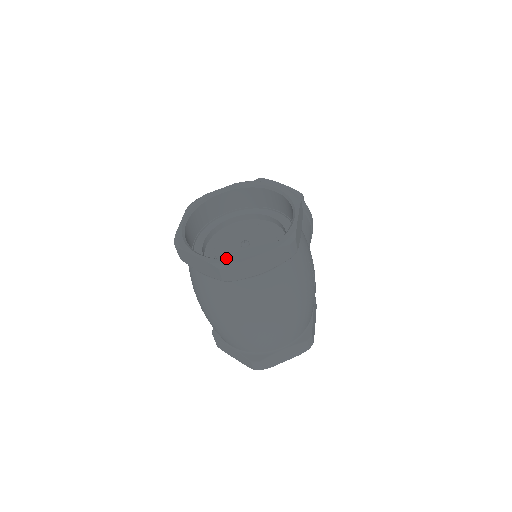
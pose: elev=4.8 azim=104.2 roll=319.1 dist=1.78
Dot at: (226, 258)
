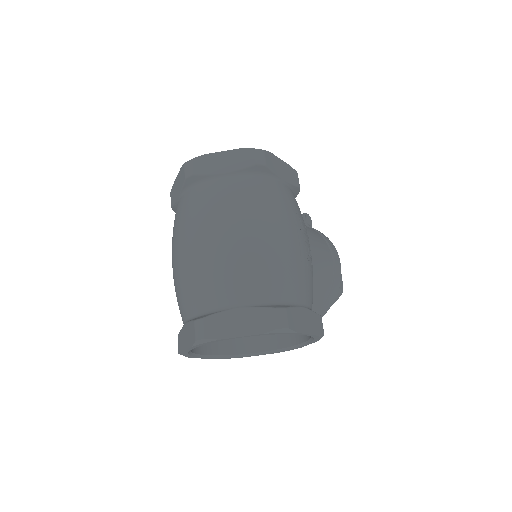
Dot at: occluded
